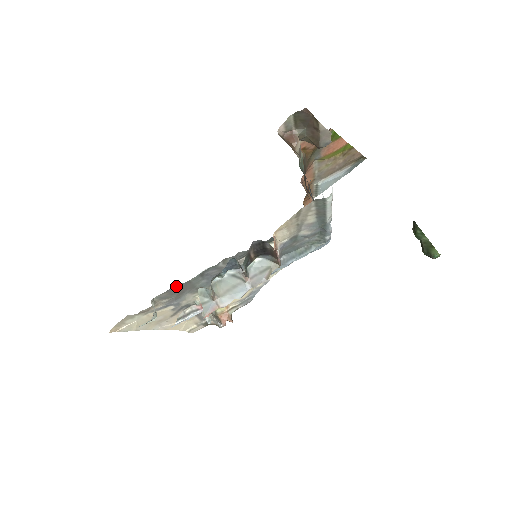
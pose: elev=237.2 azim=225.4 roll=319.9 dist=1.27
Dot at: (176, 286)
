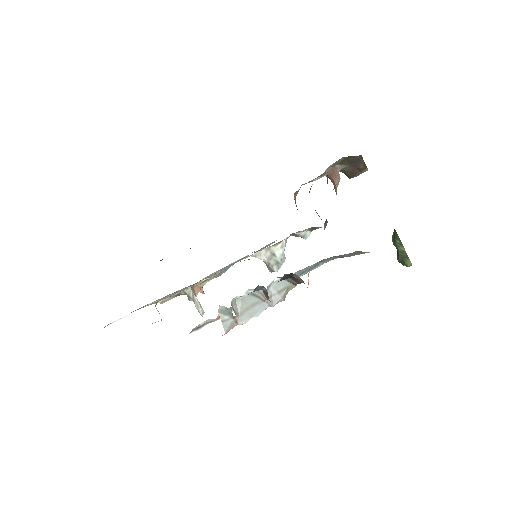
Dot at: occluded
